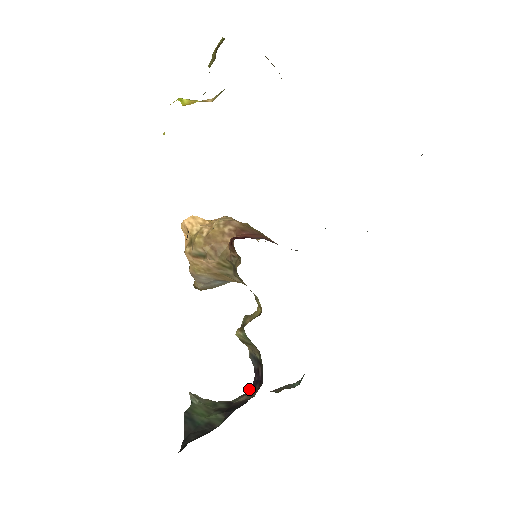
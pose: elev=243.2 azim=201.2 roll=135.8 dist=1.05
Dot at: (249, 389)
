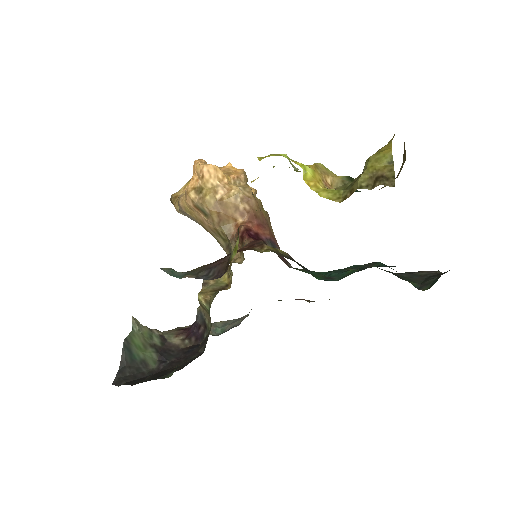
Dot at: (184, 333)
